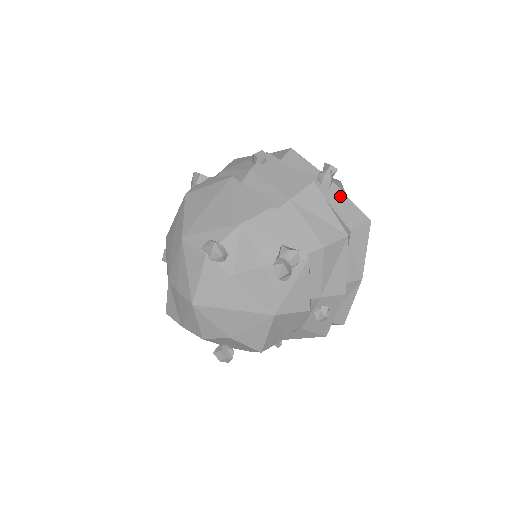
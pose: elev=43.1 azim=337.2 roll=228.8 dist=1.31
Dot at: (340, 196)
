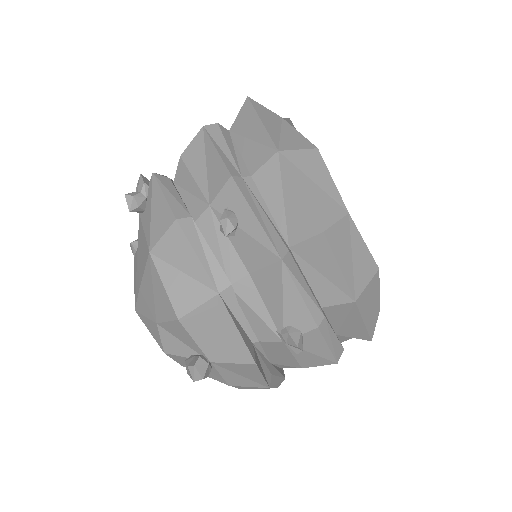
Dot at: occluded
